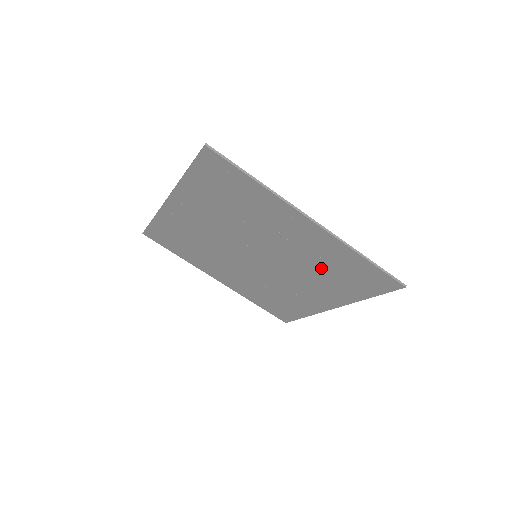
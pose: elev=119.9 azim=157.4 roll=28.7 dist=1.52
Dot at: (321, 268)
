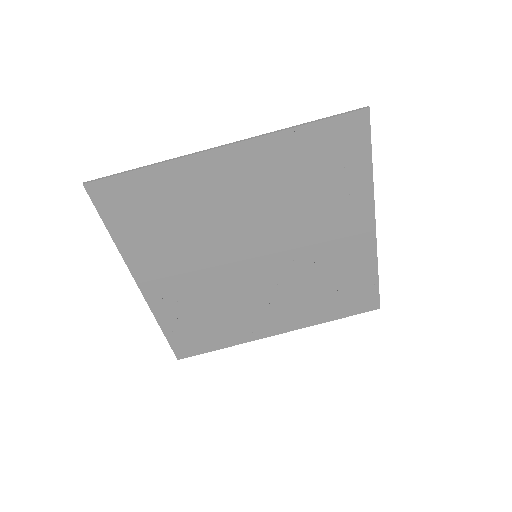
Dot at: (322, 281)
